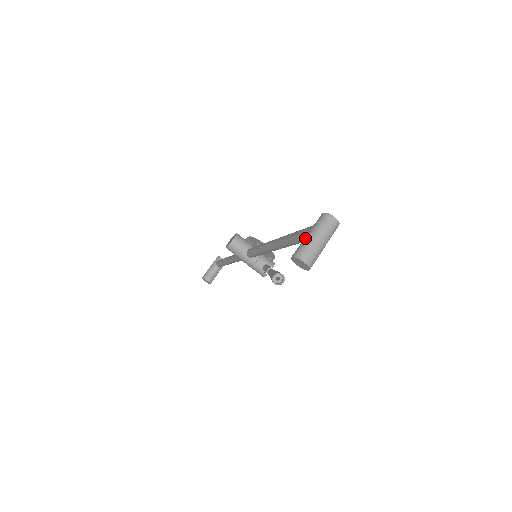
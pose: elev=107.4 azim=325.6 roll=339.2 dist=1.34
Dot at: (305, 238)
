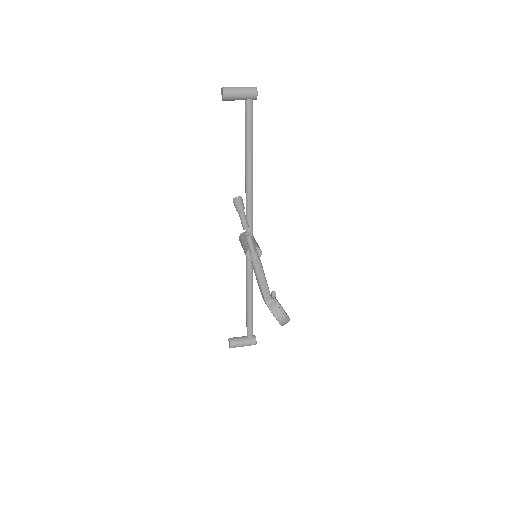
Dot at: occluded
